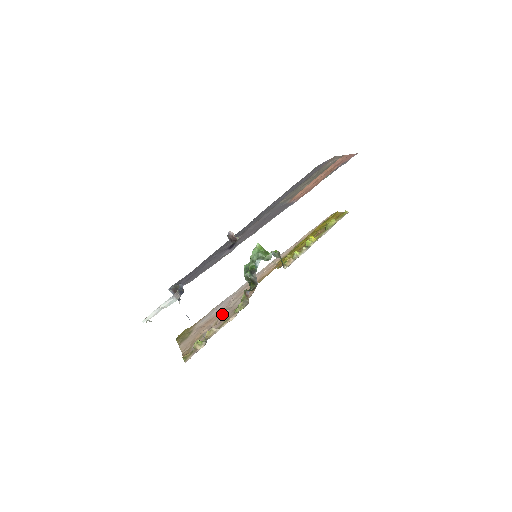
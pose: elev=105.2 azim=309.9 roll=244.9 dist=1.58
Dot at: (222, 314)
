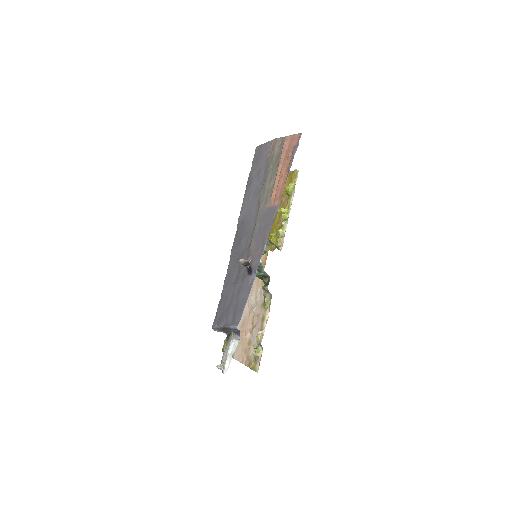
Dot at: (252, 314)
